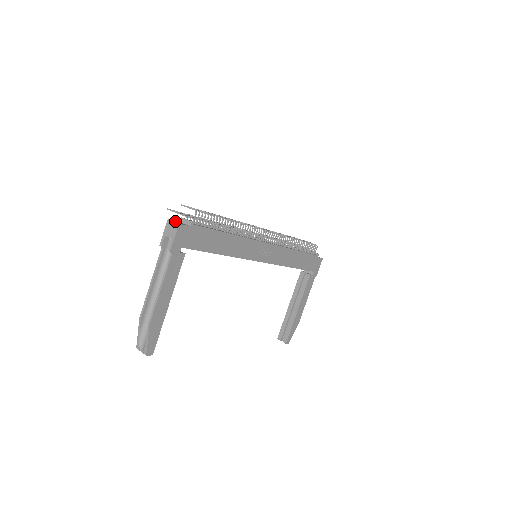
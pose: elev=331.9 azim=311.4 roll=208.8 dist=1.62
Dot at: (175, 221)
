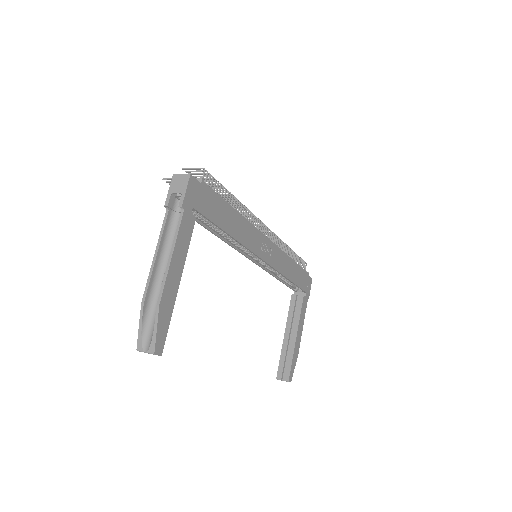
Dot at: occluded
